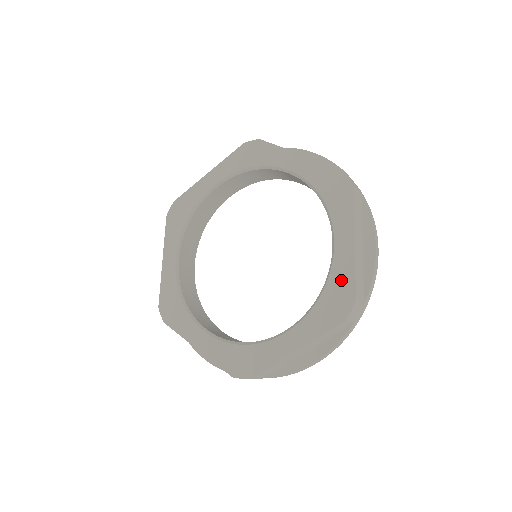
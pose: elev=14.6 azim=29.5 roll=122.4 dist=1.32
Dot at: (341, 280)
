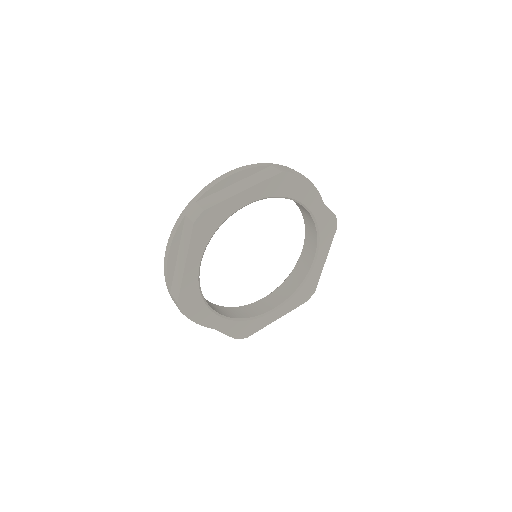
Dot at: (324, 217)
